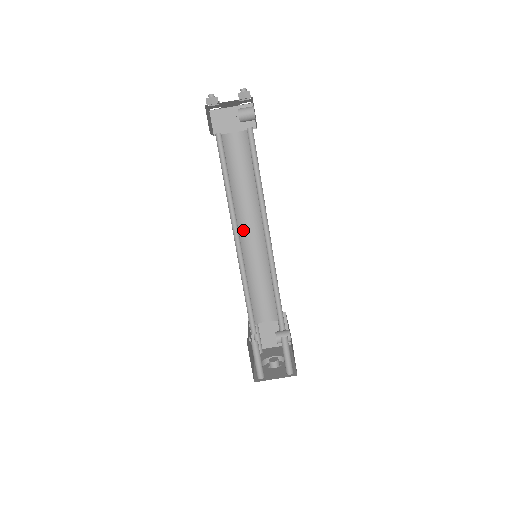
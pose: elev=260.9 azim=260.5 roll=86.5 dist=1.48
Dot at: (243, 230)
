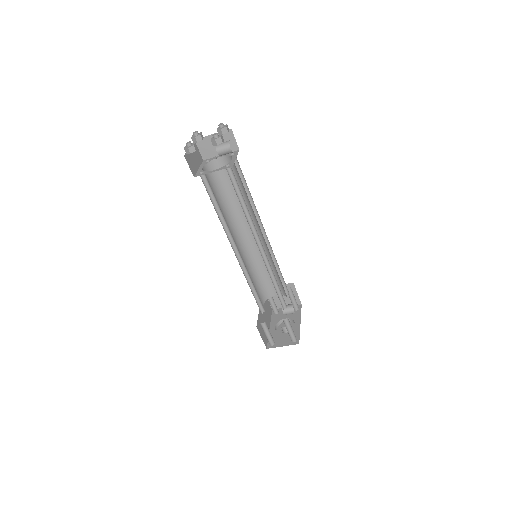
Dot at: (243, 233)
